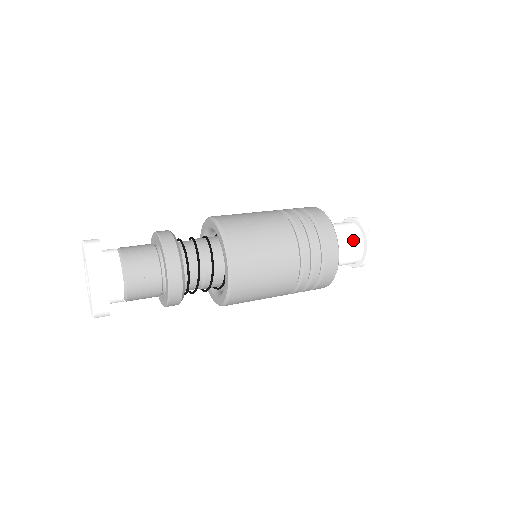
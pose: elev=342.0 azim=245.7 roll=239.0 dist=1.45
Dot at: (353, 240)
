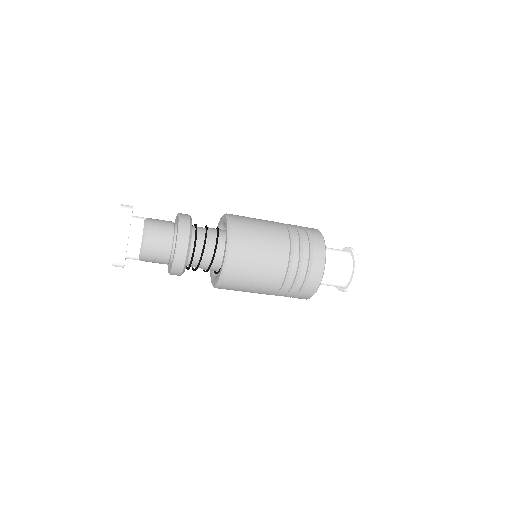
Dot at: (343, 266)
